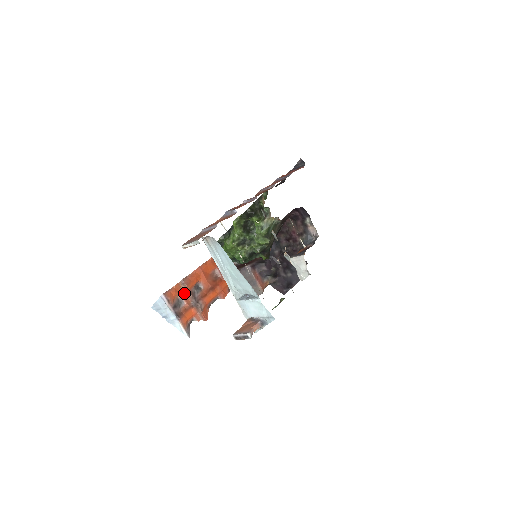
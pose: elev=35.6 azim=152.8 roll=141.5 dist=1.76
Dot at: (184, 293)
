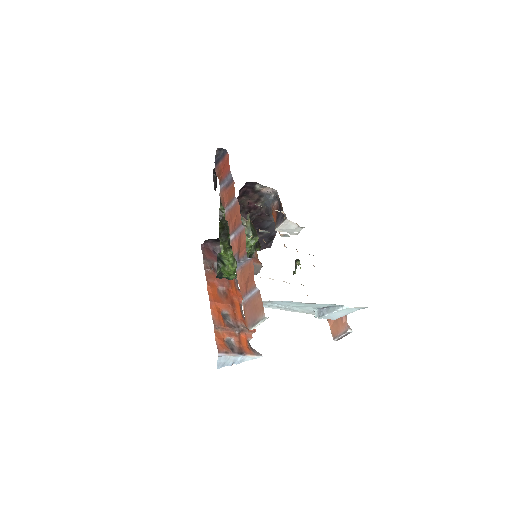
Dot at: (225, 333)
